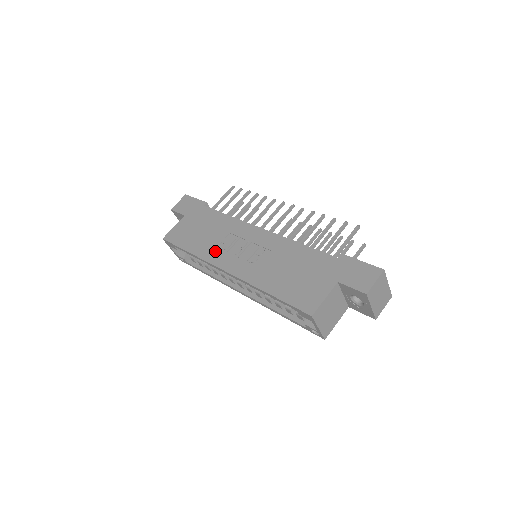
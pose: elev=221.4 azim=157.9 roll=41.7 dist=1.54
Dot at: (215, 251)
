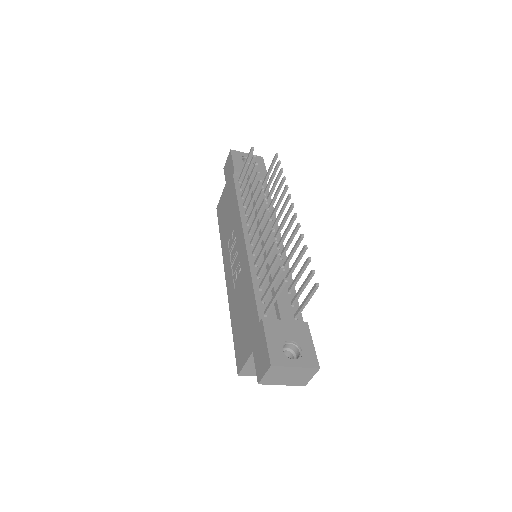
Dot at: (226, 248)
